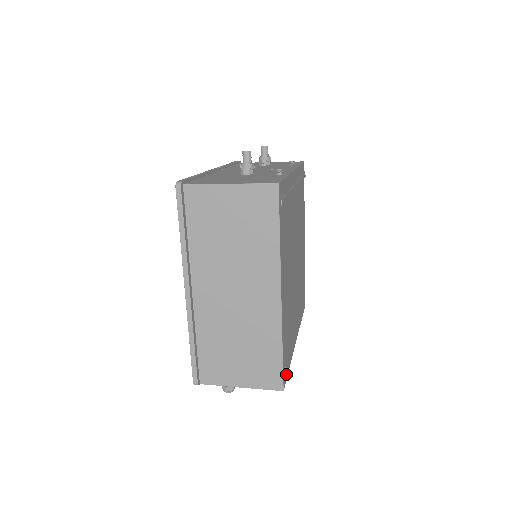
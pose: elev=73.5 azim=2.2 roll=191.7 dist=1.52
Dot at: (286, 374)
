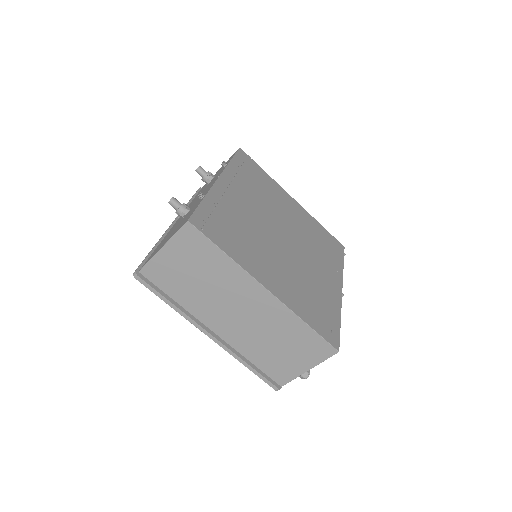
Dot at: (334, 336)
